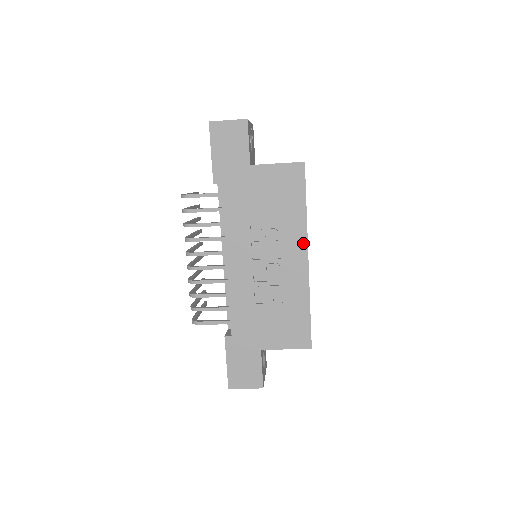
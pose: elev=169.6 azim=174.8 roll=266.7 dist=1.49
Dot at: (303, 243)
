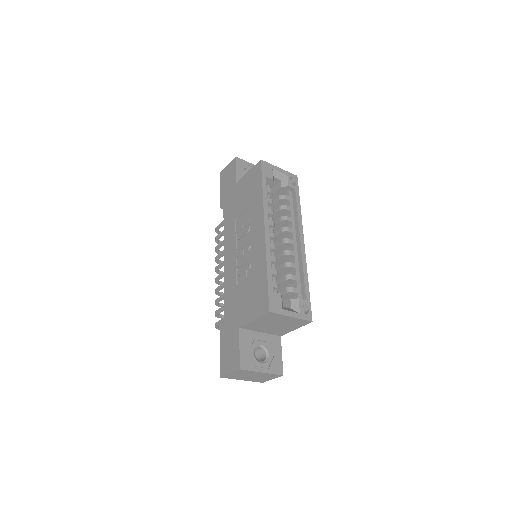
Dot at: (261, 218)
